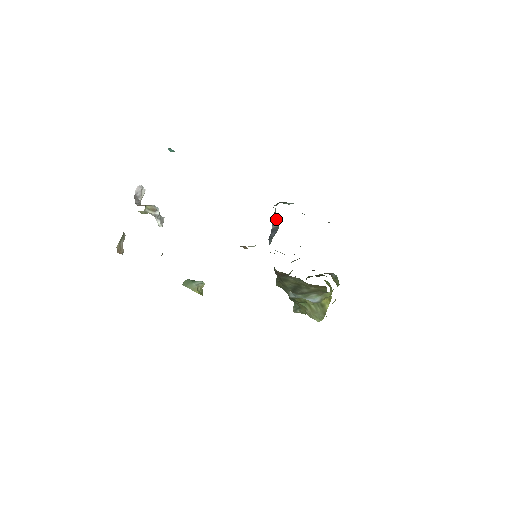
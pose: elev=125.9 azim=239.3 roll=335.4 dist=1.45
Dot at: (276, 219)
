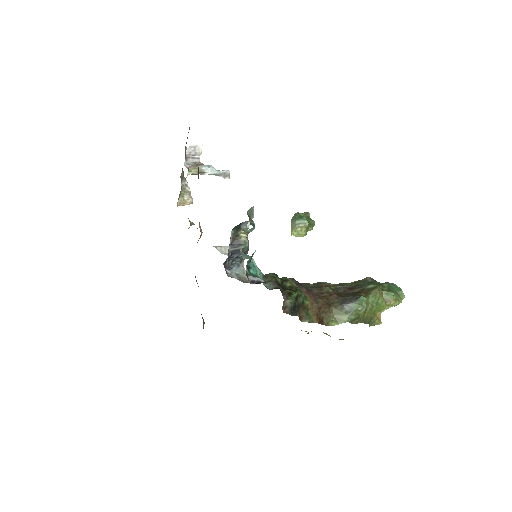
Dot at: (242, 239)
